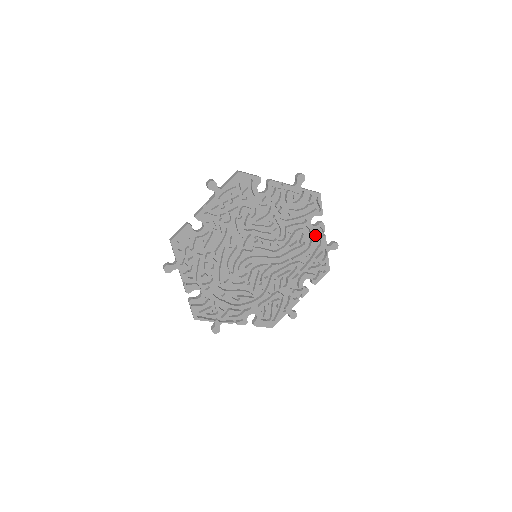
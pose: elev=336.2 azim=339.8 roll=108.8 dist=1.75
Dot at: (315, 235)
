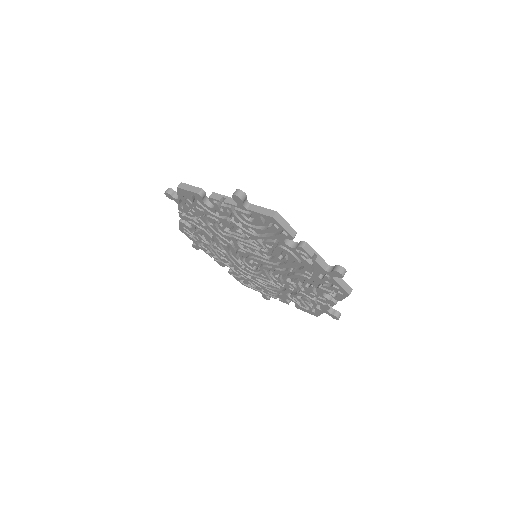
Dot at: occluded
